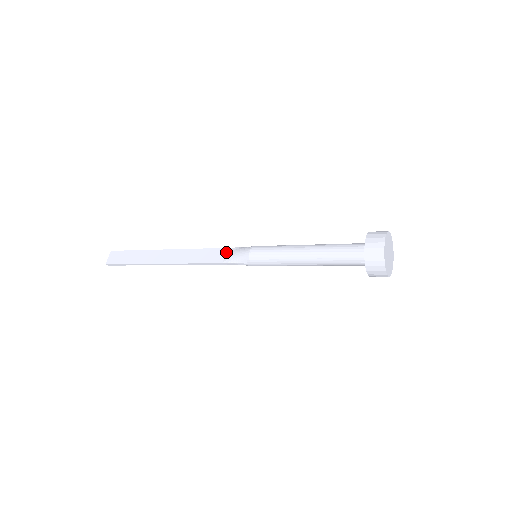
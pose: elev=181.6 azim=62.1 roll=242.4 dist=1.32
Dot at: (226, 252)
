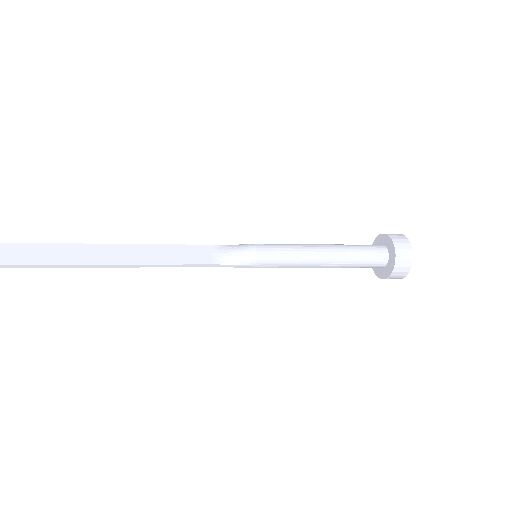
Dot at: (213, 250)
